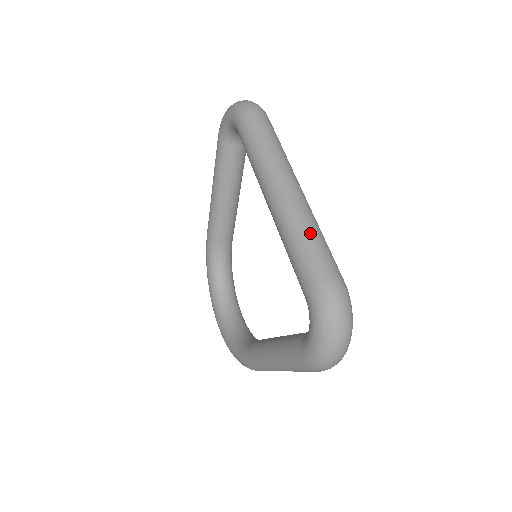
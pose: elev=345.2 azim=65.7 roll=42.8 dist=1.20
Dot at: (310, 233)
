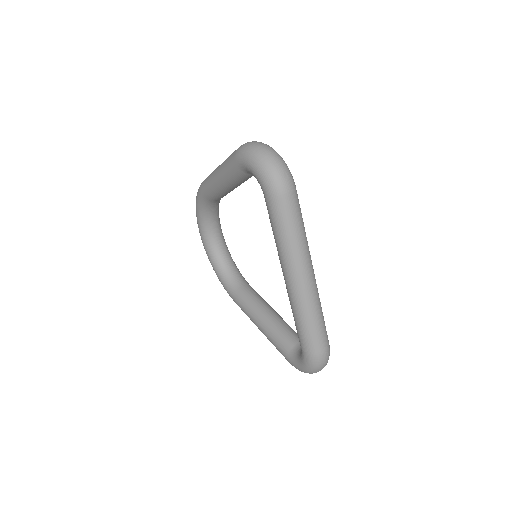
Dot at: (315, 319)
